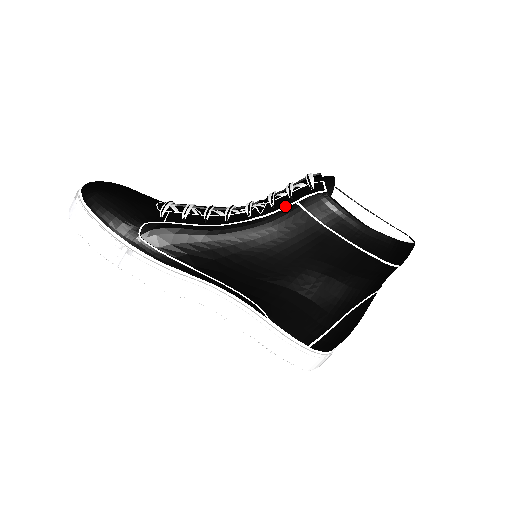
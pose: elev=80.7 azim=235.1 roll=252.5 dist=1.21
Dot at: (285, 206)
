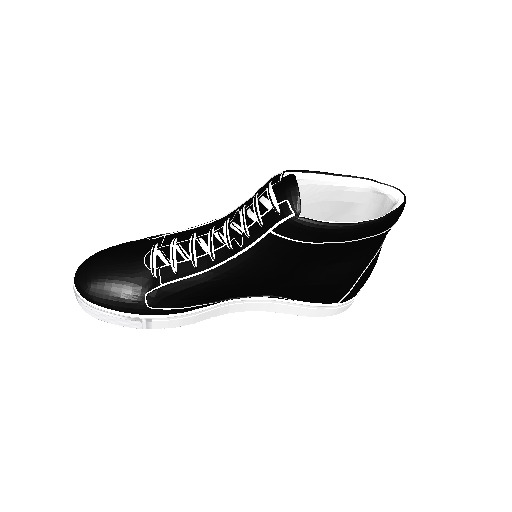
Dot at: (261, 236)
